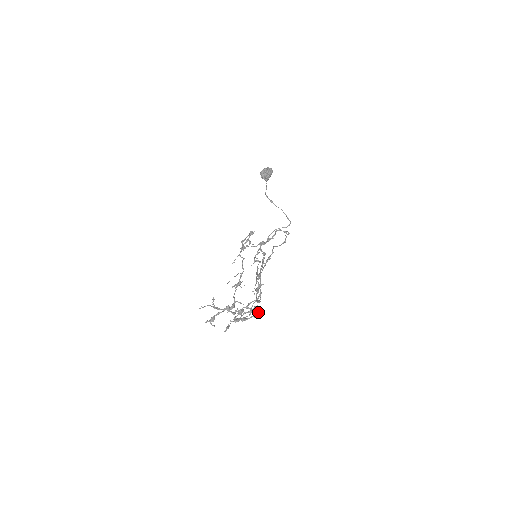
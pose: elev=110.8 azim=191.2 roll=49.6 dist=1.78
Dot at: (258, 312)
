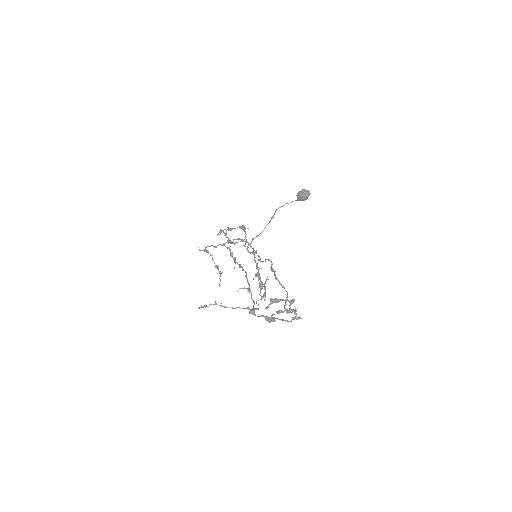
Dot at: (275, 320)
